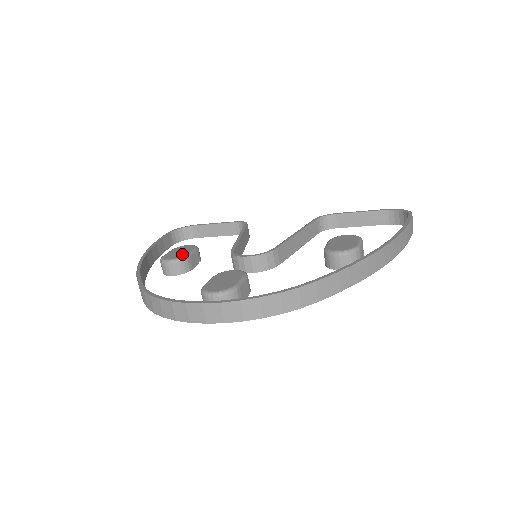
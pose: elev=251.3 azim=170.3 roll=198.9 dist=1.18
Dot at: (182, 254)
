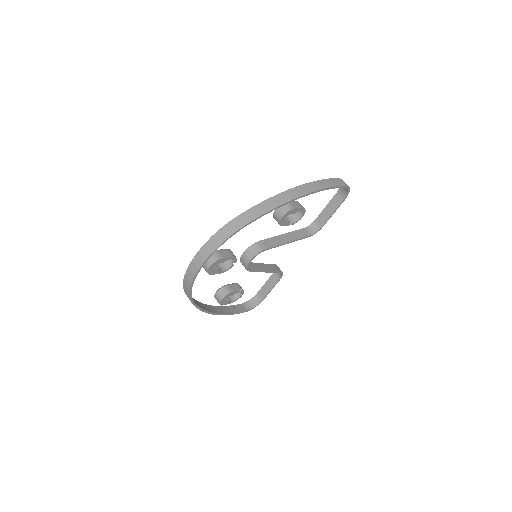
Dot at: occluded
